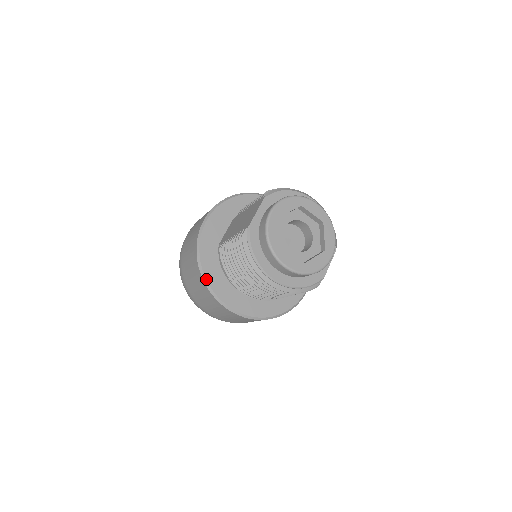
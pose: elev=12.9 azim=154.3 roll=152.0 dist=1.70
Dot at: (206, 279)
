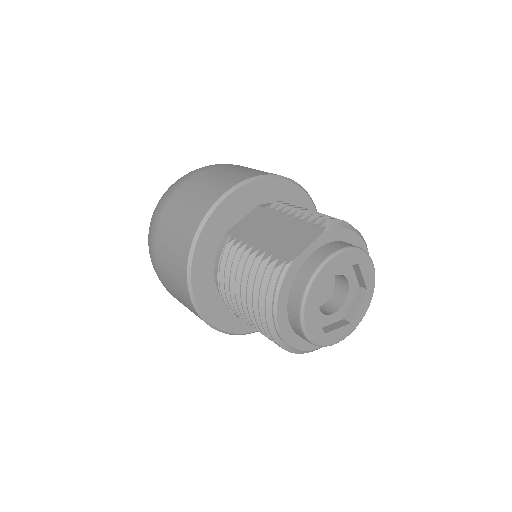
Dot at: (191, 271)
